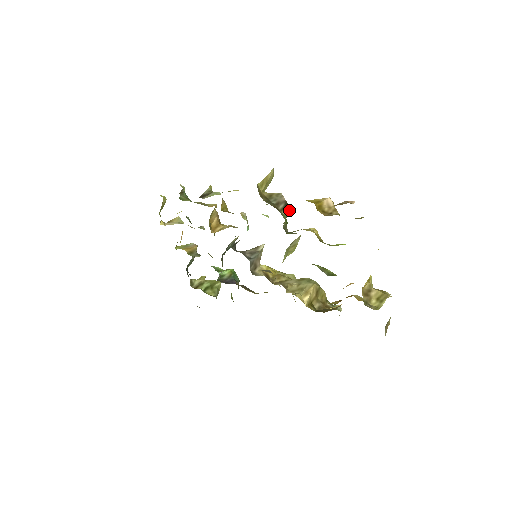
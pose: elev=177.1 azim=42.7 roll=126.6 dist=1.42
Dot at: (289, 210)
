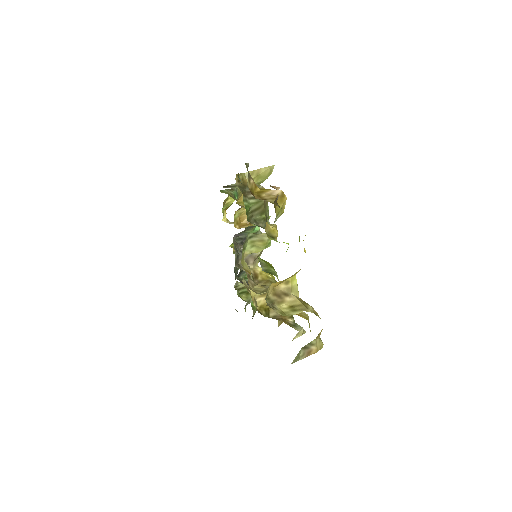
Dot at: (261, 202)
